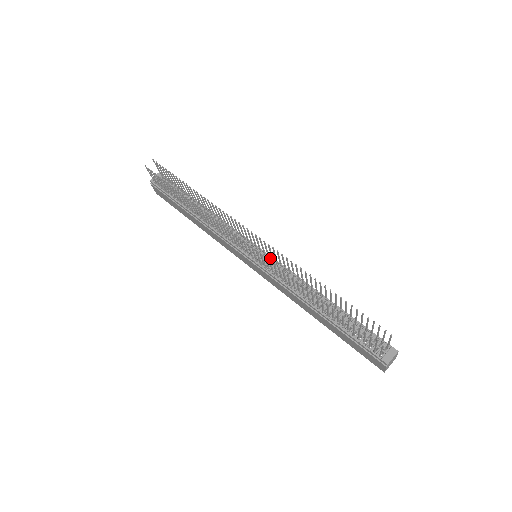
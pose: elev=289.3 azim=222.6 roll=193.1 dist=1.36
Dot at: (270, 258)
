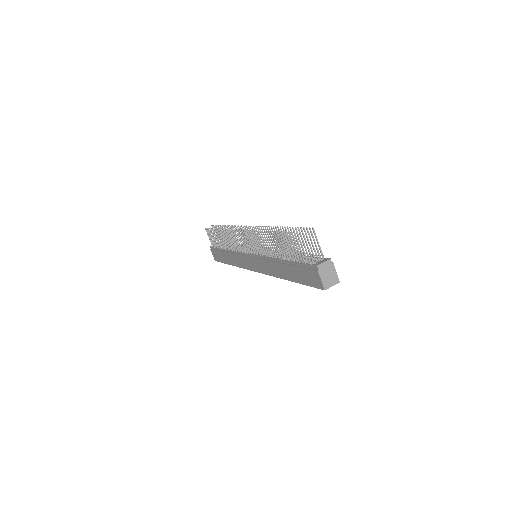
Dot at: occluded
